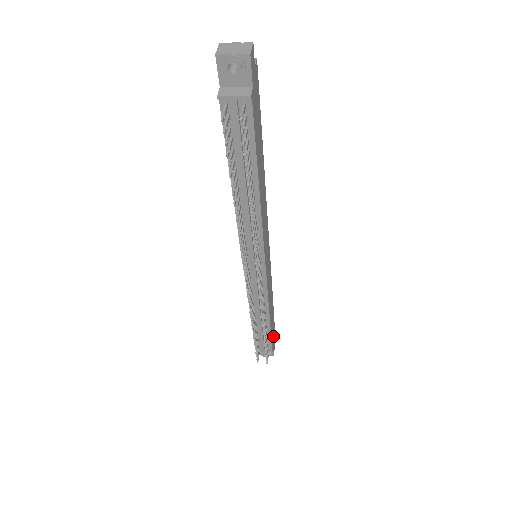
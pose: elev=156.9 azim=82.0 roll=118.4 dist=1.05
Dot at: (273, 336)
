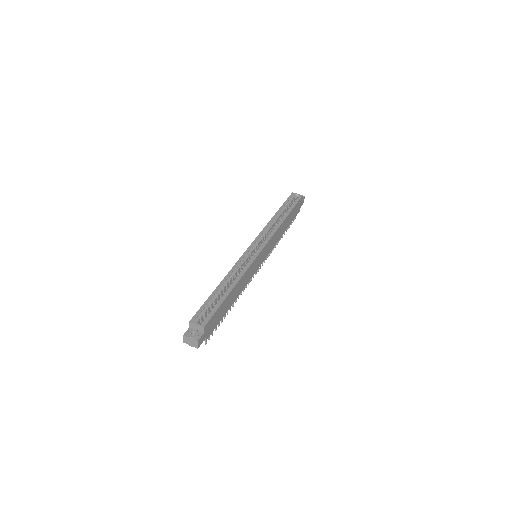
Dot at: (298, 208)
